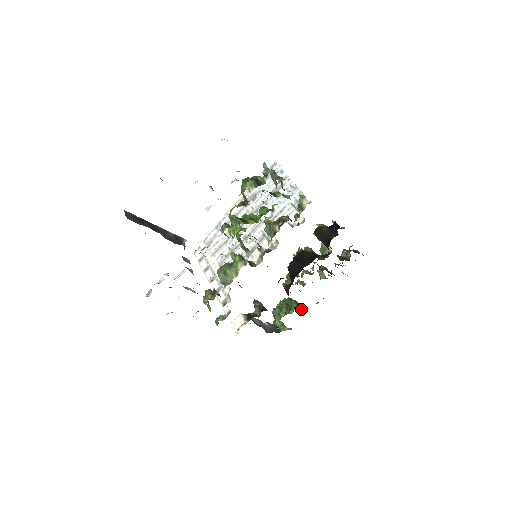
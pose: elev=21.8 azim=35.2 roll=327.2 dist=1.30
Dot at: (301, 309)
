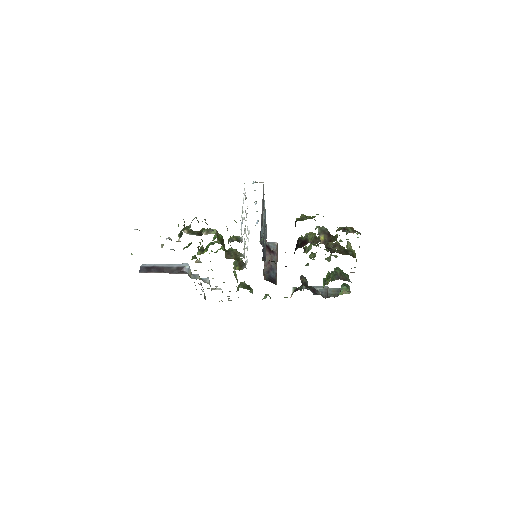
Dot at: occluded
